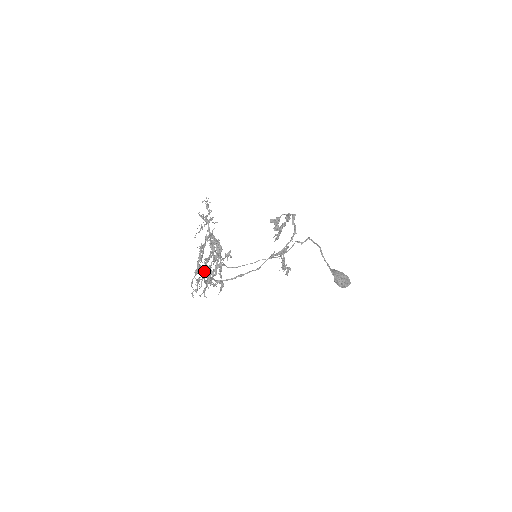
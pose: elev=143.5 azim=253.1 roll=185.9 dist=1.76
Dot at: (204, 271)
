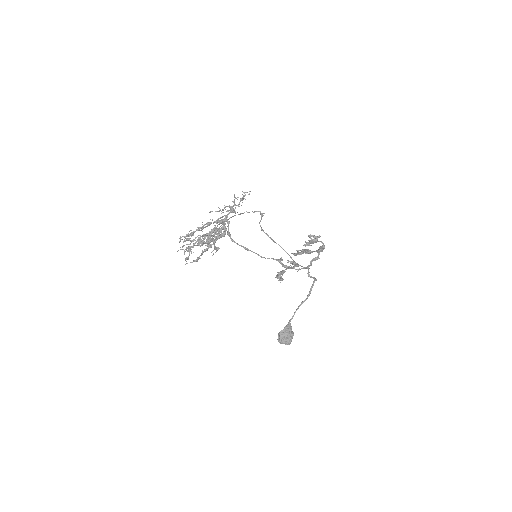
Dot at: (191, 241)
